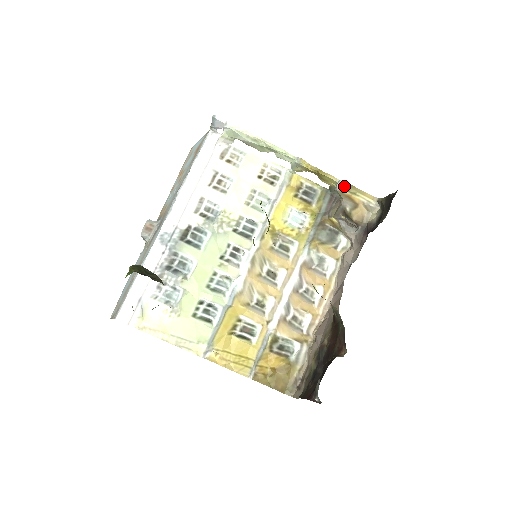
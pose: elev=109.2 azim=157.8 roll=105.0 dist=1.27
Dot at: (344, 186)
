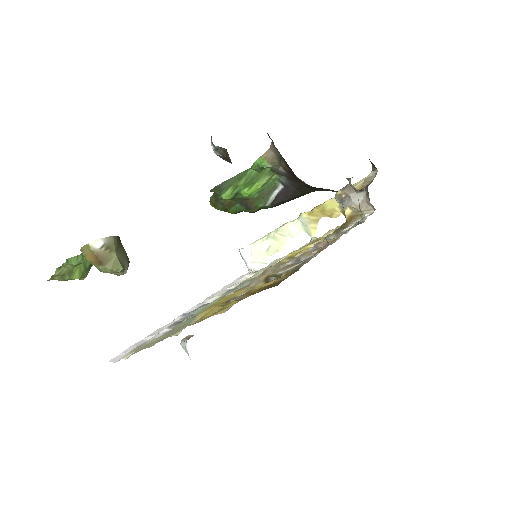
Dot at: occluded
